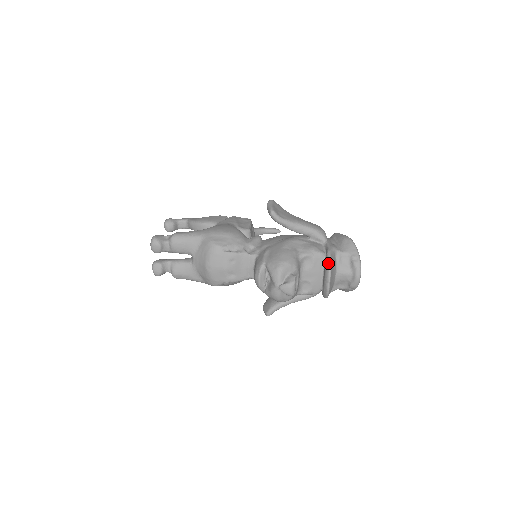
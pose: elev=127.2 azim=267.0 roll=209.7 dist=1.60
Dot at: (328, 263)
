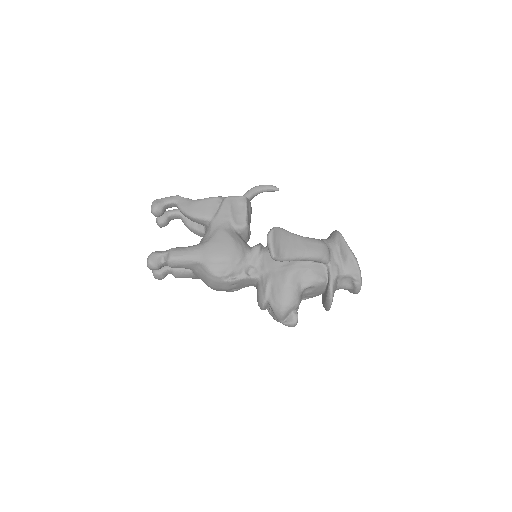
Dot at: (329, 298)
